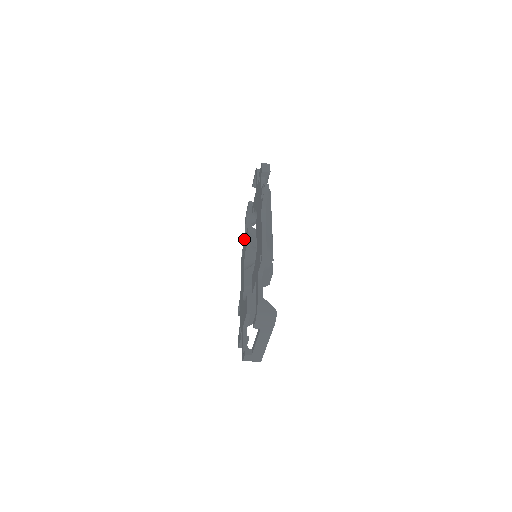
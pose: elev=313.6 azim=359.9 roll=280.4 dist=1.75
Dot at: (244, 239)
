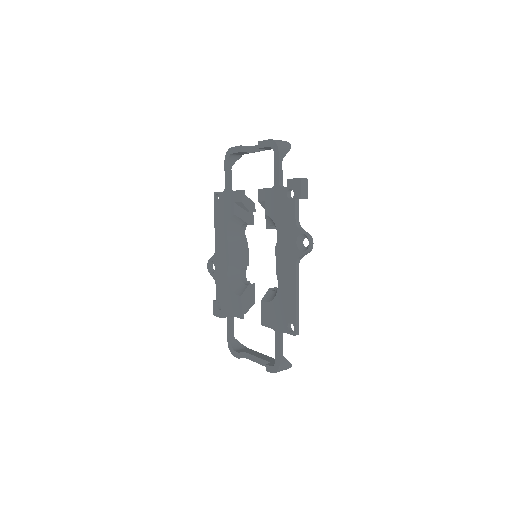
Dot at: (225, 188)
